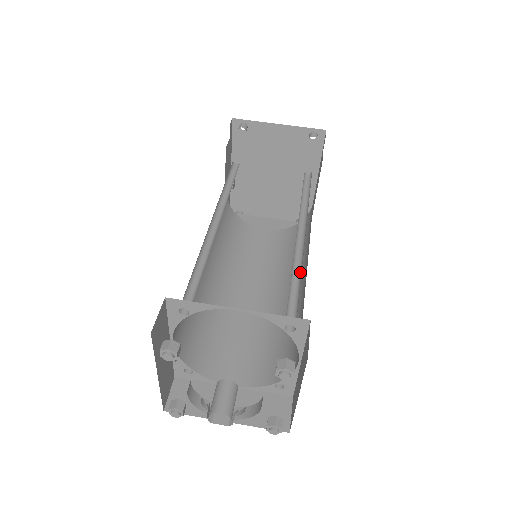
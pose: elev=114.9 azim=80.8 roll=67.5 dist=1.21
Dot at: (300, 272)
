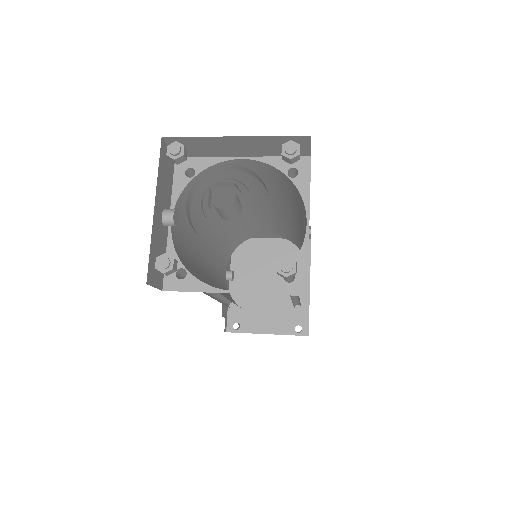
Dot at: occluded
